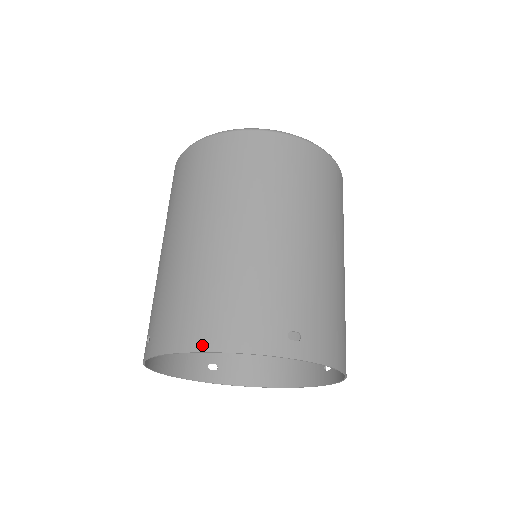
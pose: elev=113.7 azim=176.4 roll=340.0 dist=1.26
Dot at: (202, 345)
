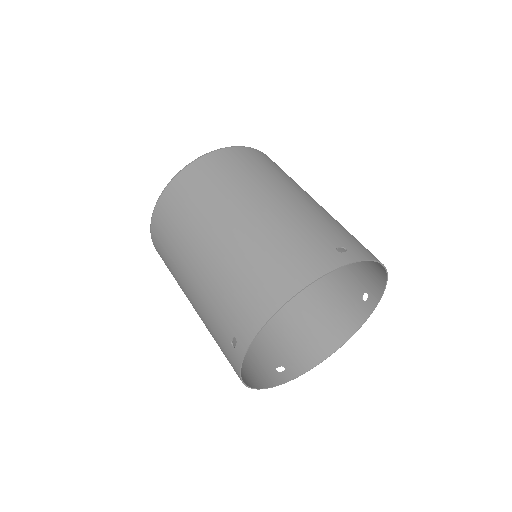
Dot at: (287, 294)
